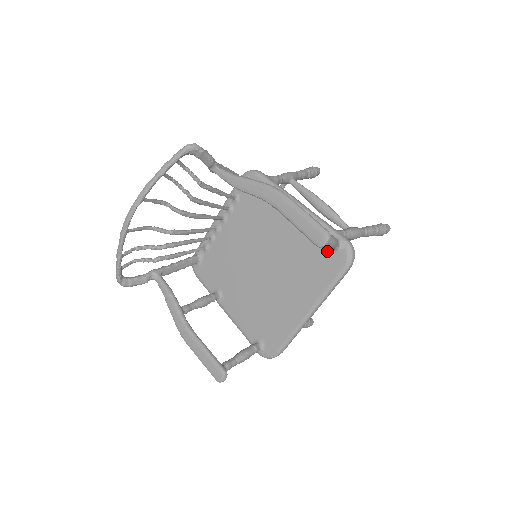
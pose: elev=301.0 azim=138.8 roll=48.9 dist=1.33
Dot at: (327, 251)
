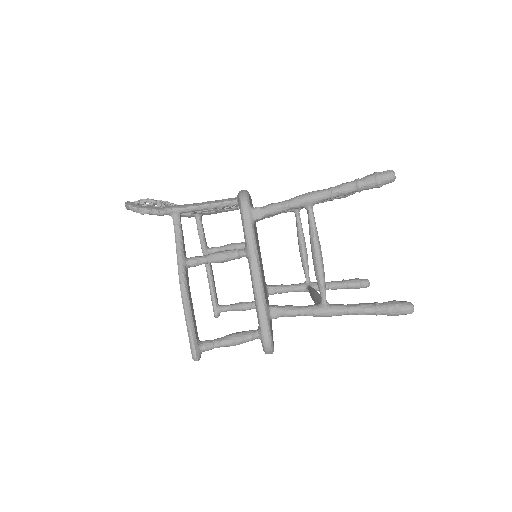
Dot at: occluded
